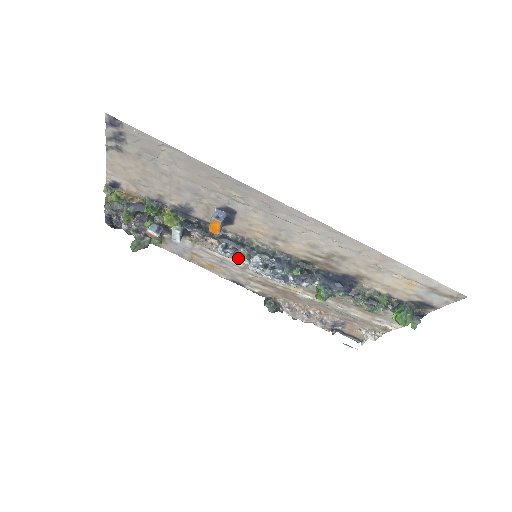
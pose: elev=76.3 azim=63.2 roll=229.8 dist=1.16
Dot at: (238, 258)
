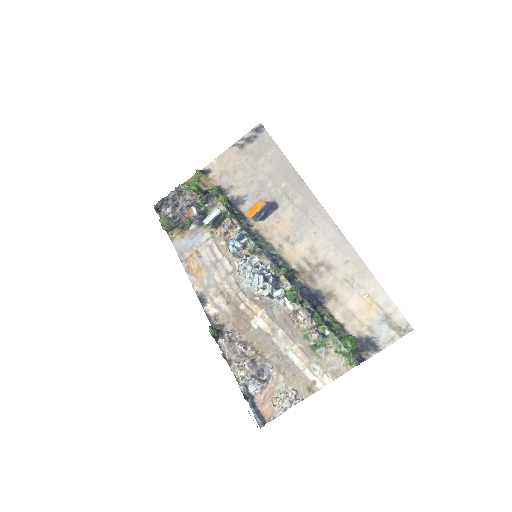
Dot at: (235, 260)
